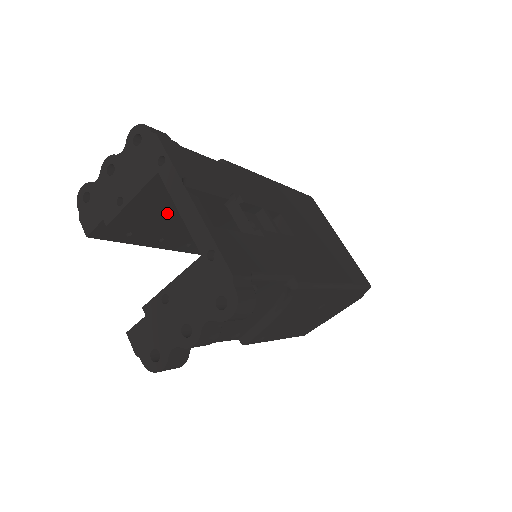
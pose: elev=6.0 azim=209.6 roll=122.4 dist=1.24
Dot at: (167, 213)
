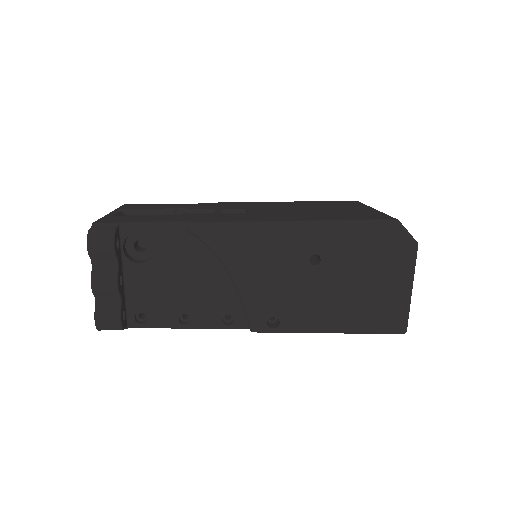
Dot at: occluded
